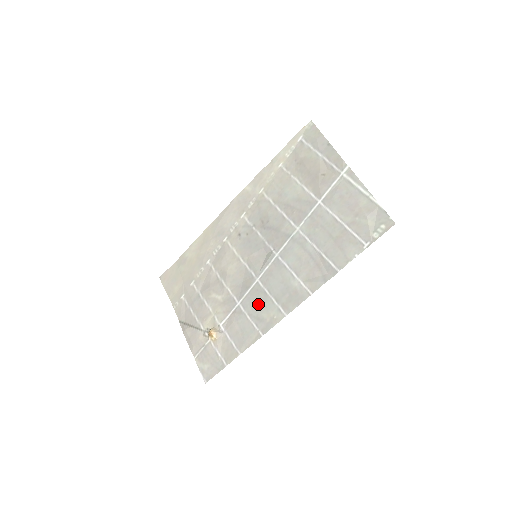
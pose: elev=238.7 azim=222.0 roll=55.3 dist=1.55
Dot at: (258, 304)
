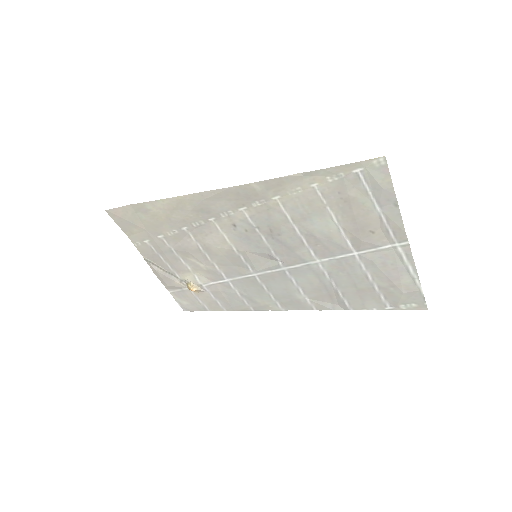
Dot at: (252, 291)
